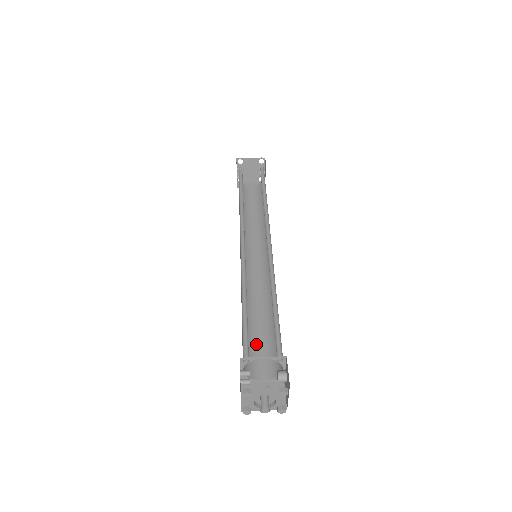
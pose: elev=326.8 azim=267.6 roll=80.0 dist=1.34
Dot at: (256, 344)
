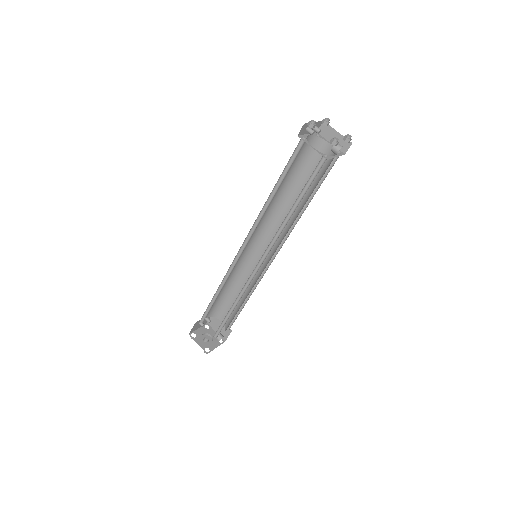
Dot at: (230, 303)
